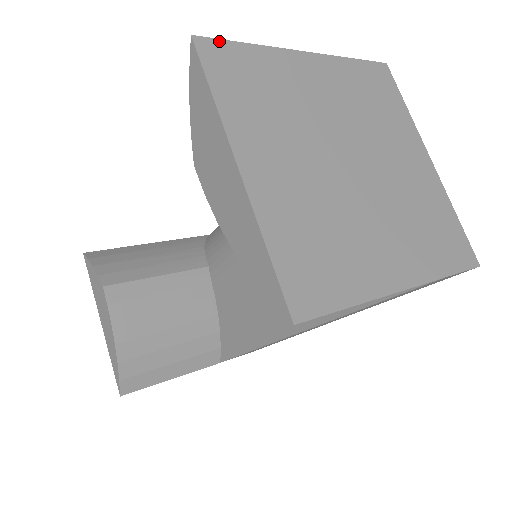
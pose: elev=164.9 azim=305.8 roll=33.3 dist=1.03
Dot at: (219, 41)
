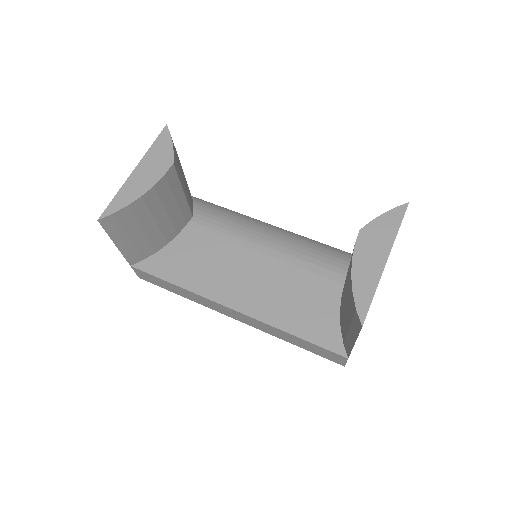
Dot at: occluded
